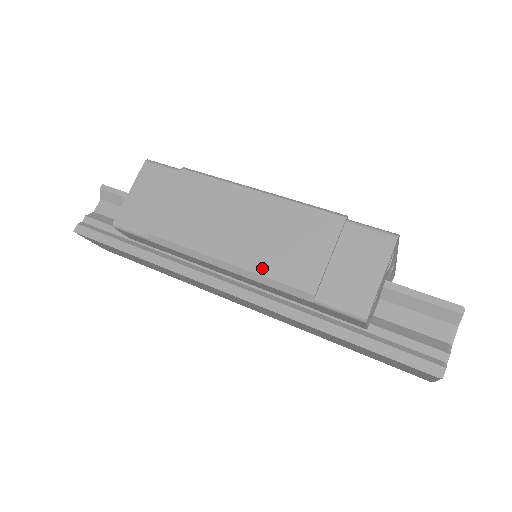
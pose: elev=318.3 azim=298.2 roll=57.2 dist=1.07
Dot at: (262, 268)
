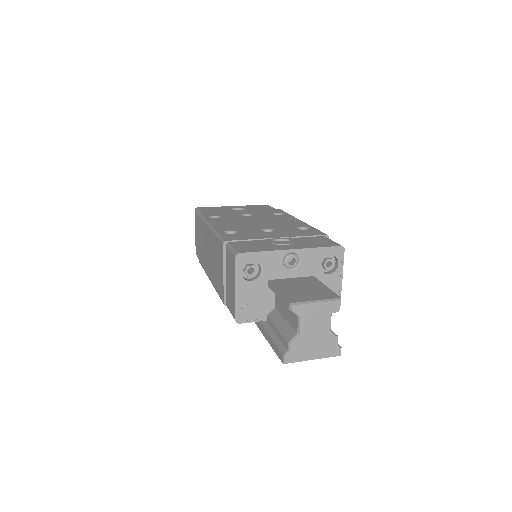
Dot at: (214, 284)
